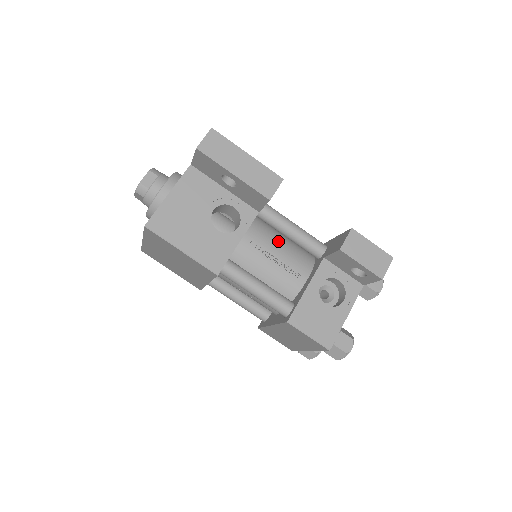
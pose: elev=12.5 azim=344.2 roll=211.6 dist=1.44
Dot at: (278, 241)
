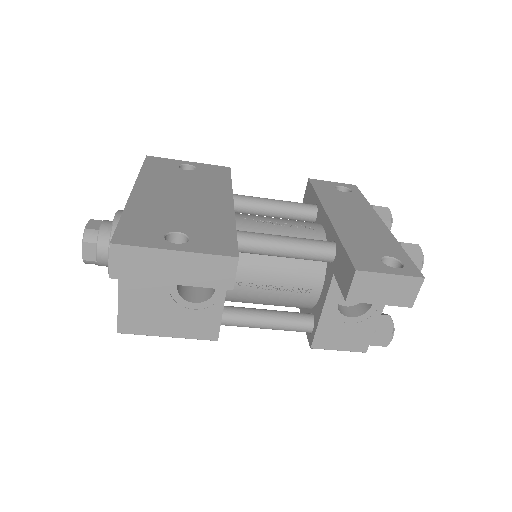
Dot at: (271, 263)
